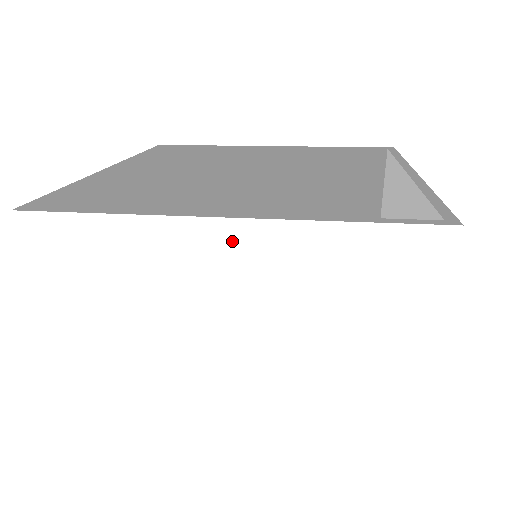
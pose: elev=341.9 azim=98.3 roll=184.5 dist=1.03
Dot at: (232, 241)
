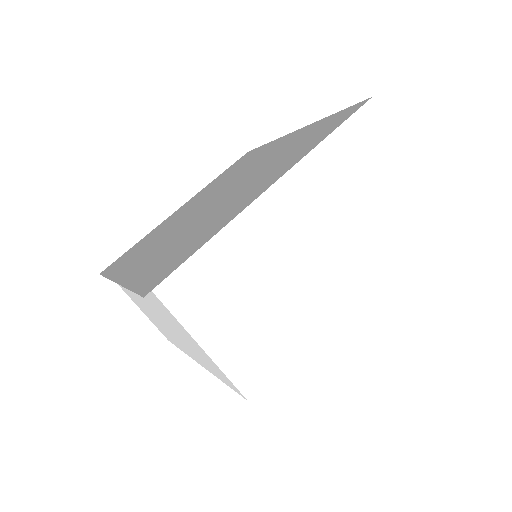
Dot at: (282, 200)
